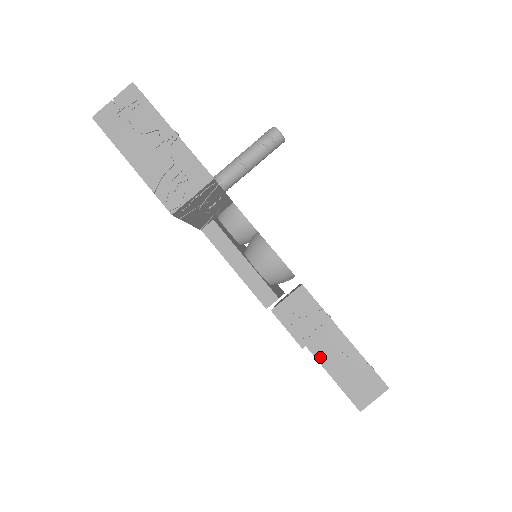
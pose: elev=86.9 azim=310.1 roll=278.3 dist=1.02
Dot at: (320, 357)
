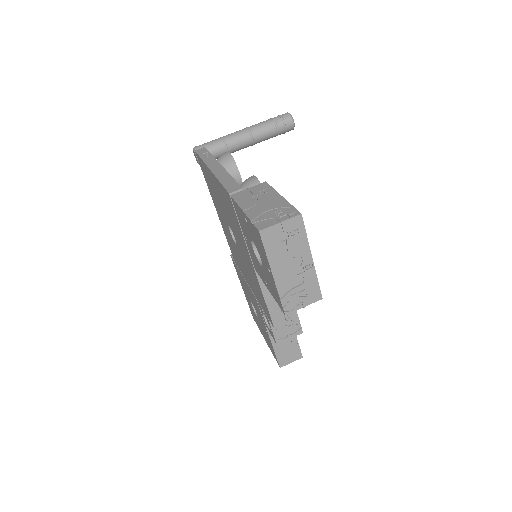
Dot at: occluded
